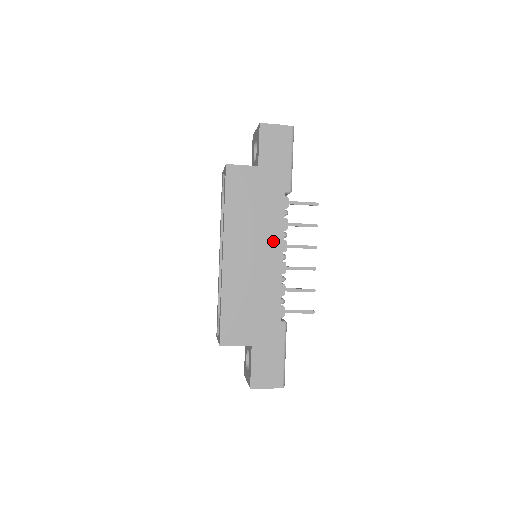
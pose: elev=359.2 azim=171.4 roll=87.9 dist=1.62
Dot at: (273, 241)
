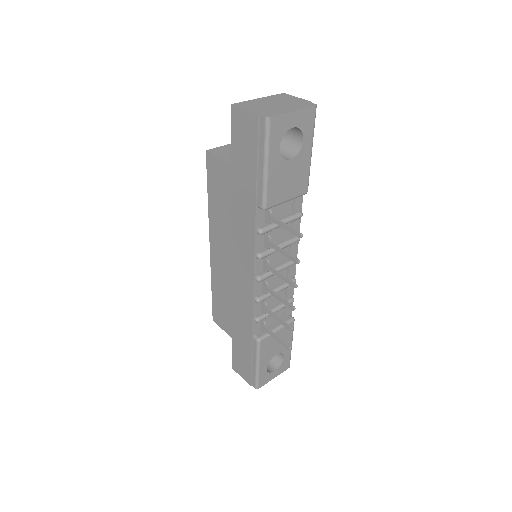
Dot at: (245, 257)
